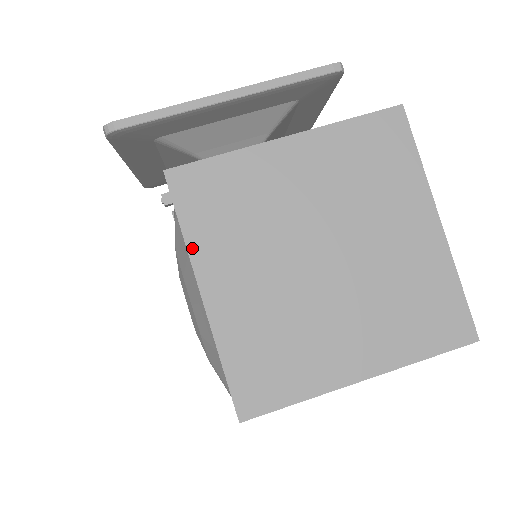
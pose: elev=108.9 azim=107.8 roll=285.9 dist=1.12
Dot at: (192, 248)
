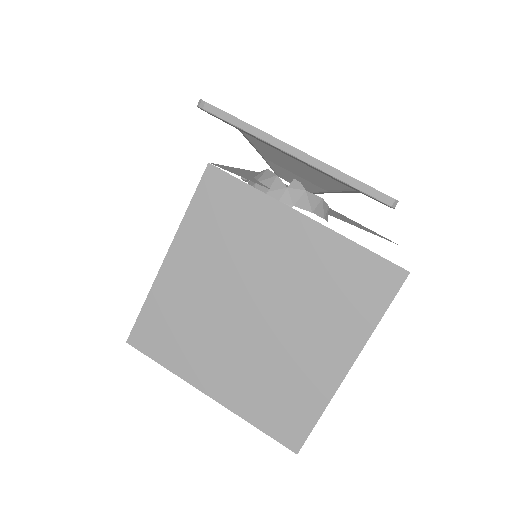
Dot at: (184, 226)
